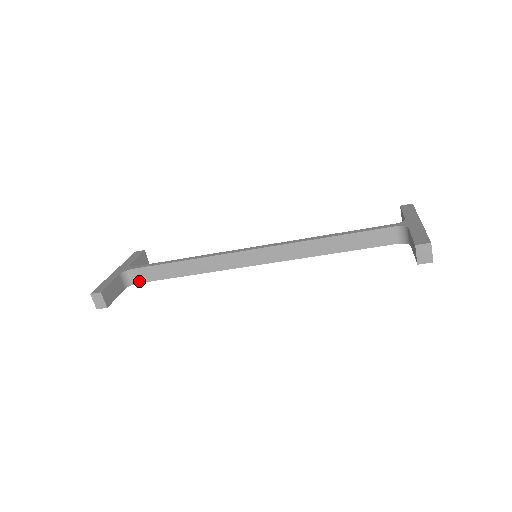
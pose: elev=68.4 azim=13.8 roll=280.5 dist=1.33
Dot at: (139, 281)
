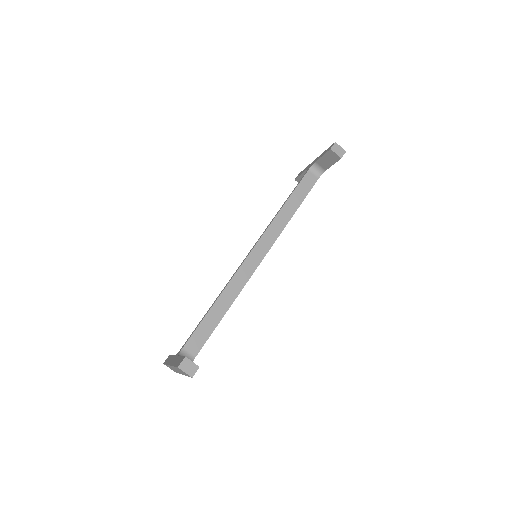
Dot at: (195, 353)
